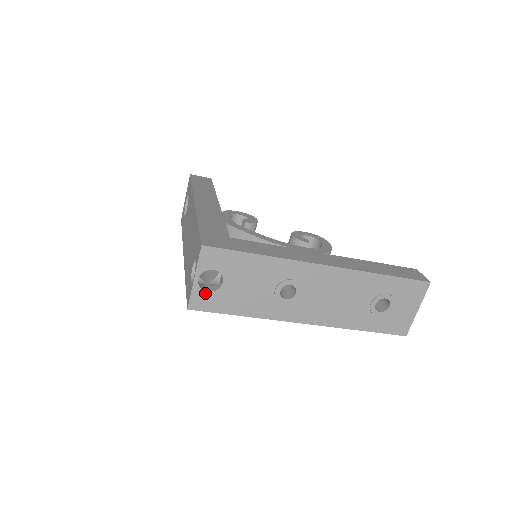
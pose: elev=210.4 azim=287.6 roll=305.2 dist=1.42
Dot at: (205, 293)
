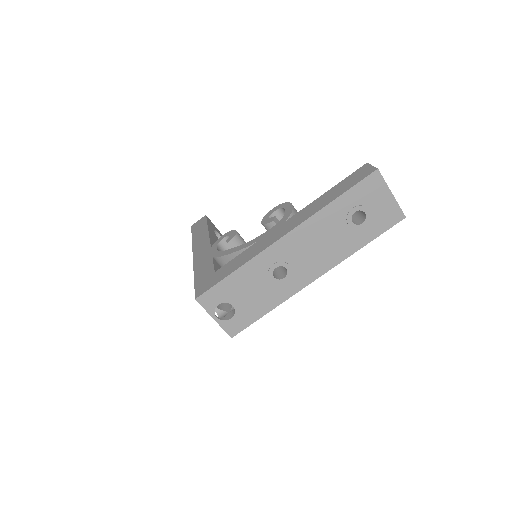
Dot at: (230, 321)
